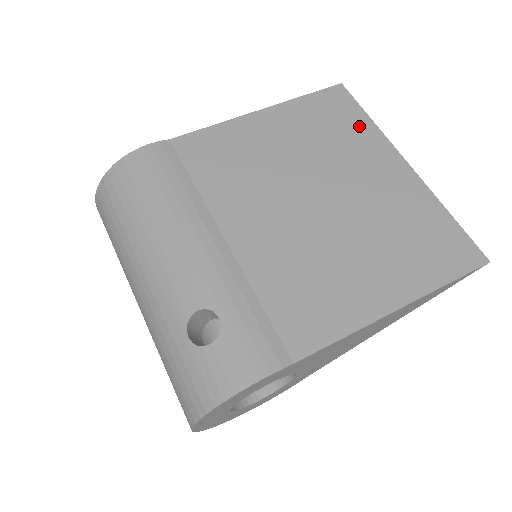
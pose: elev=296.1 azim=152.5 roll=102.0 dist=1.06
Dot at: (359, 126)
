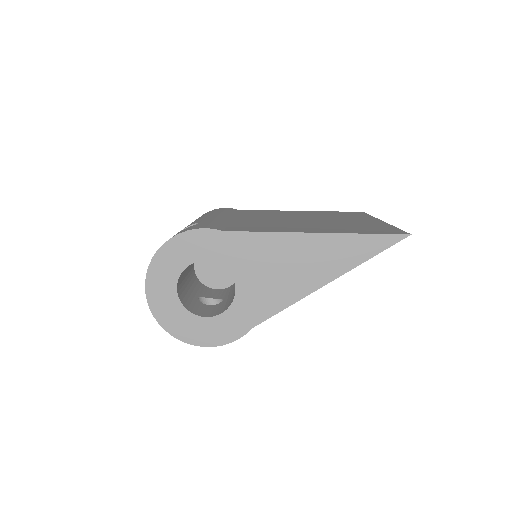
Dot at: occluded
